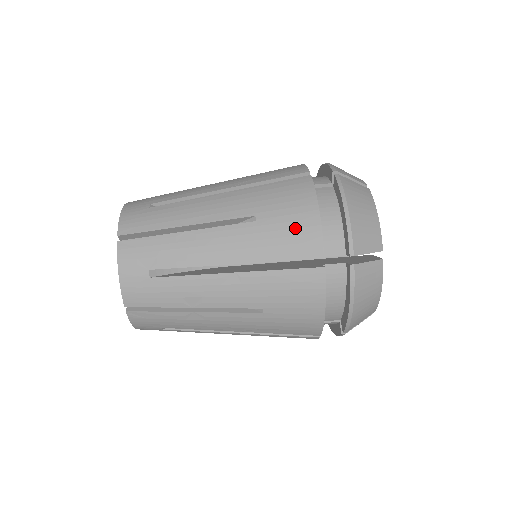
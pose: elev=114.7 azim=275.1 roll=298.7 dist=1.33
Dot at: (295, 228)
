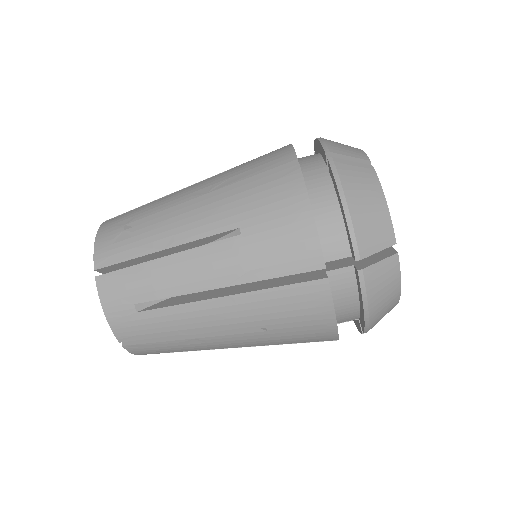
Dot at: (310, 334)
